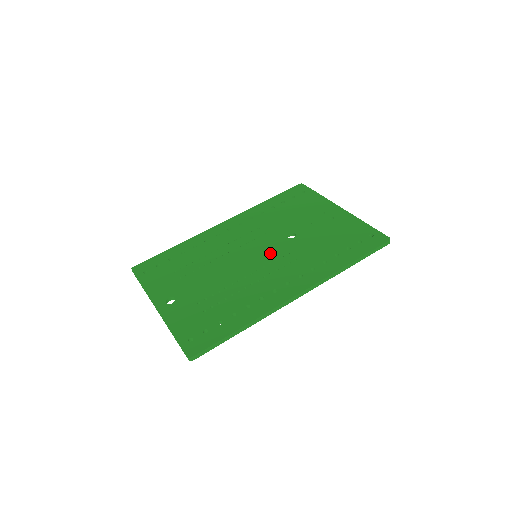
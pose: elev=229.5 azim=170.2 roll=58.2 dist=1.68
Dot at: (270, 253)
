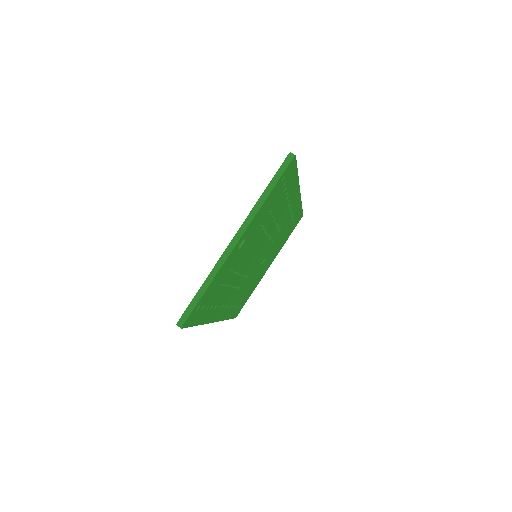
Dot at: occluded
